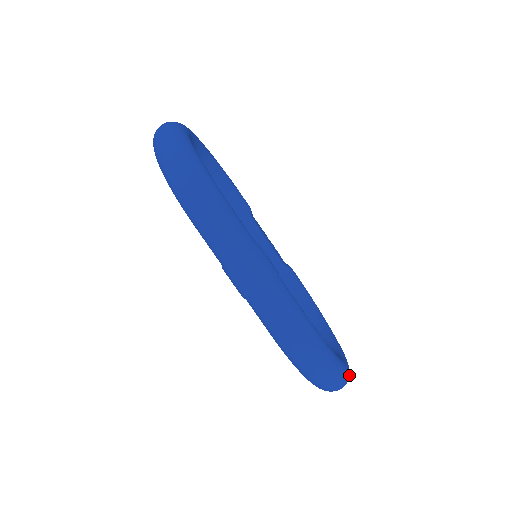
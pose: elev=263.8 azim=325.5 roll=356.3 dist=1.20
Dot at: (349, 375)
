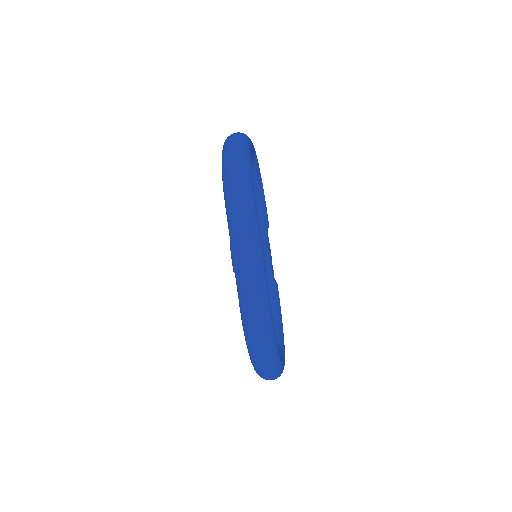
Dot at: (281, 373)
